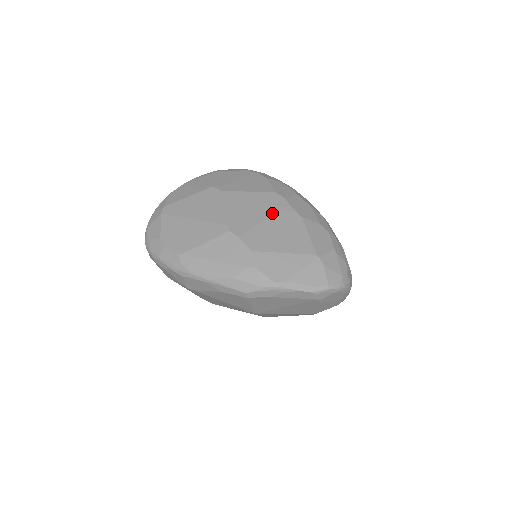
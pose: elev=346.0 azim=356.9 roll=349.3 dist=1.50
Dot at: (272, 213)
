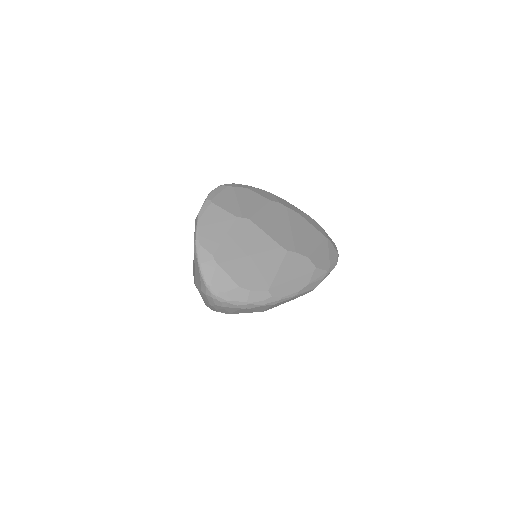
Dot at: (288, 220)
